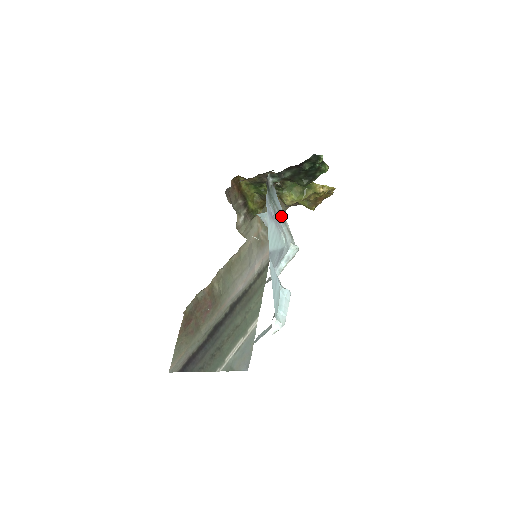
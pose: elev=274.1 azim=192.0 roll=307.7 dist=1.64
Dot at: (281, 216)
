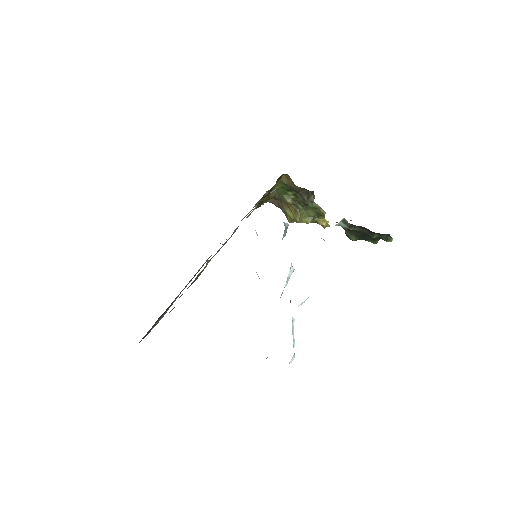
Dot at: occluded
